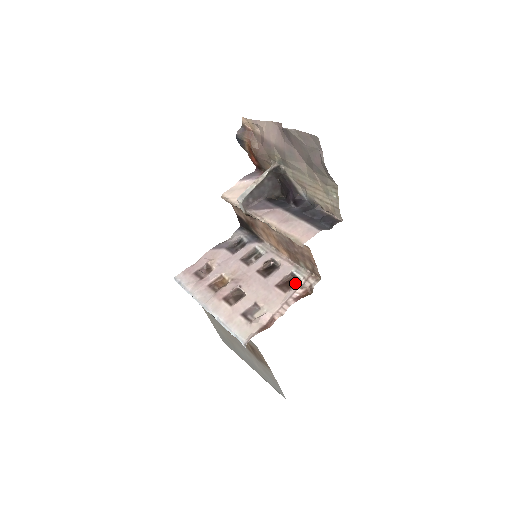
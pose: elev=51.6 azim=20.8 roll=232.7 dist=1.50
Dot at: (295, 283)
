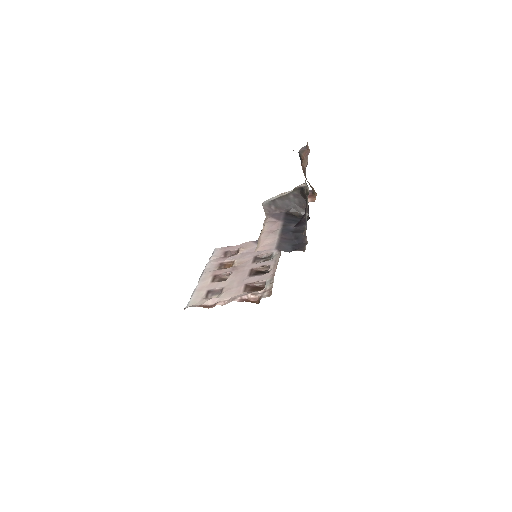
Dot at: (259, 290)
